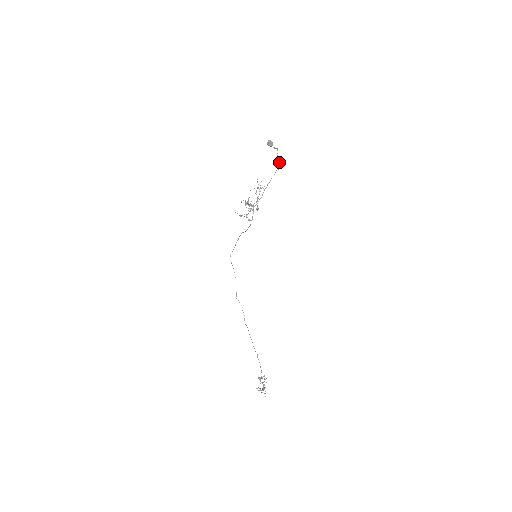
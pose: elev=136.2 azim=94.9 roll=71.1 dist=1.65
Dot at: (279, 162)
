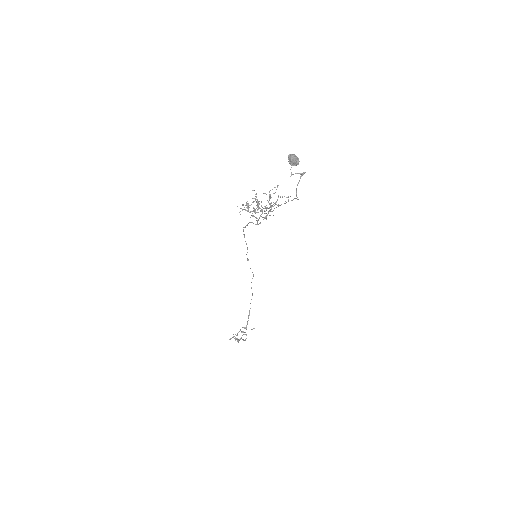
Dot at: (296, 194)
